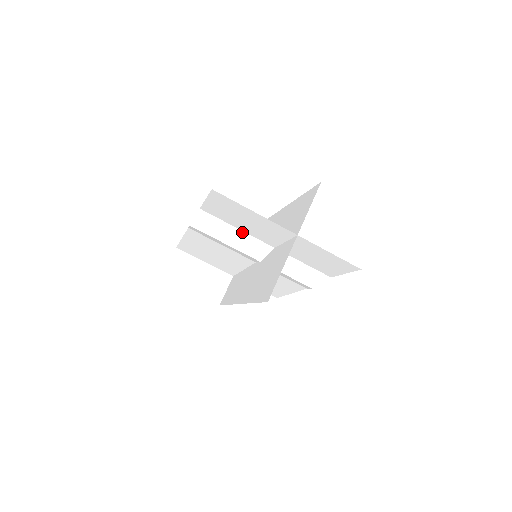
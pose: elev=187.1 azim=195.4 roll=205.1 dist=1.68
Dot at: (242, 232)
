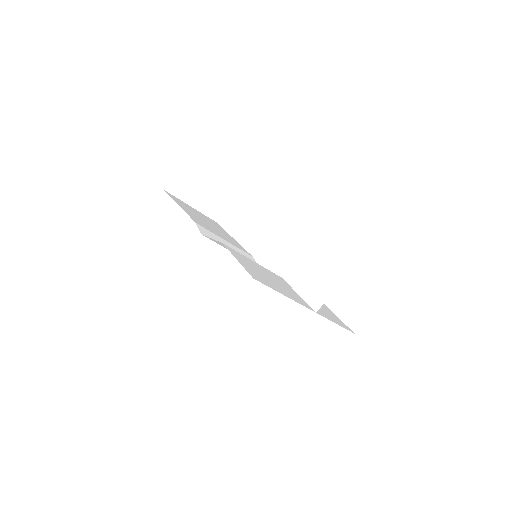
Dot at: (257, 263)
